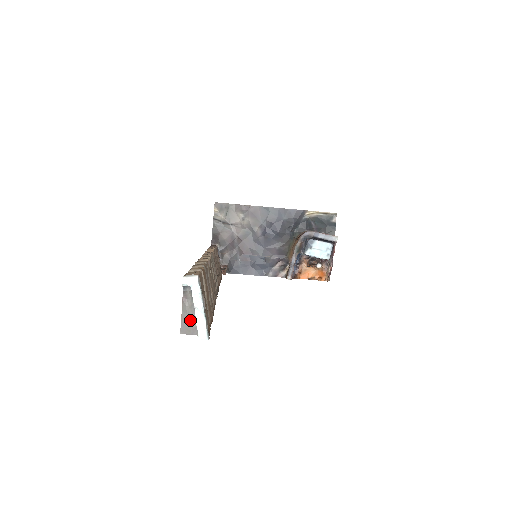
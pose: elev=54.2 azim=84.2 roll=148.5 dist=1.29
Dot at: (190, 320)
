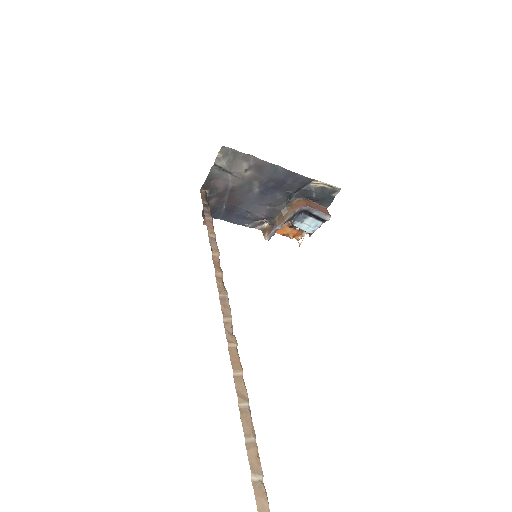
Dot at: out of frame
